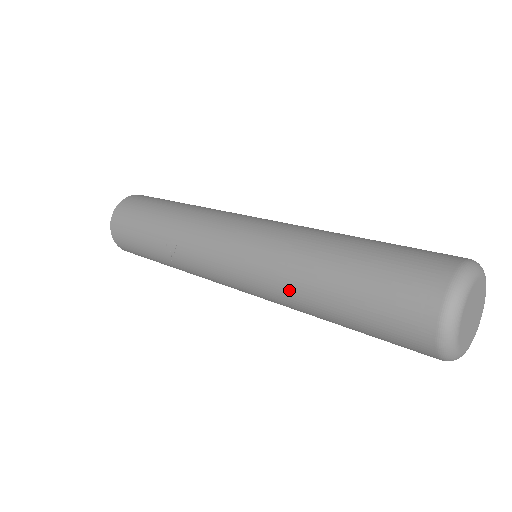
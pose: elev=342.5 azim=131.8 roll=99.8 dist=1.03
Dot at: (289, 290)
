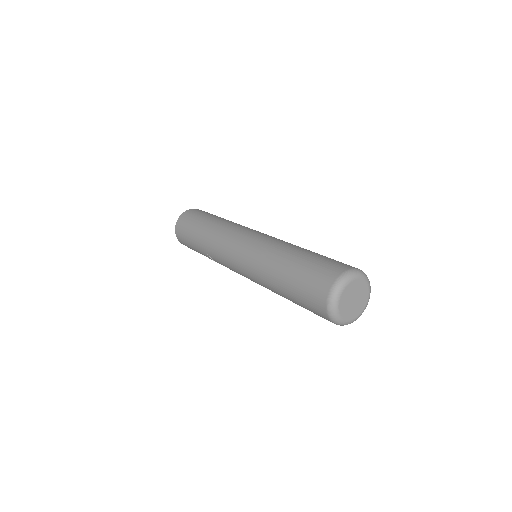
Dot at: (269, 288)
